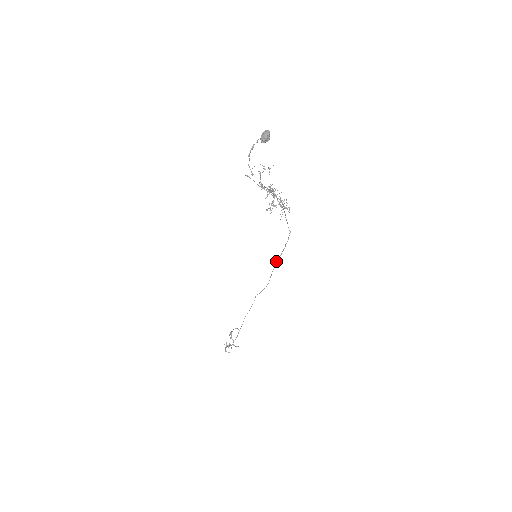
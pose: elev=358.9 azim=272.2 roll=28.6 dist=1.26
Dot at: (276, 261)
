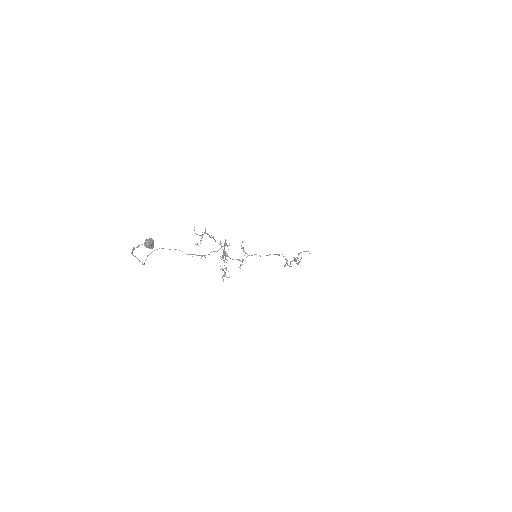
Dot at: (287, 263)
